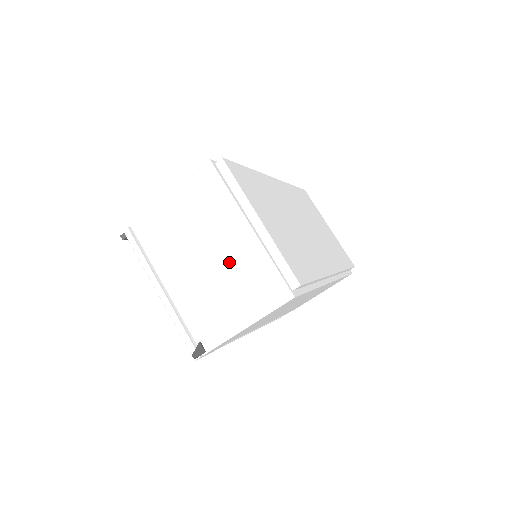
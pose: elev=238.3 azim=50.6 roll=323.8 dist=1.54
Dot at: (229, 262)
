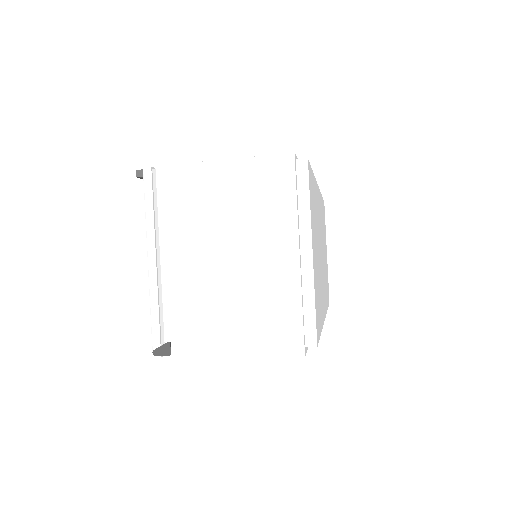
Dot at: (252, 278)
